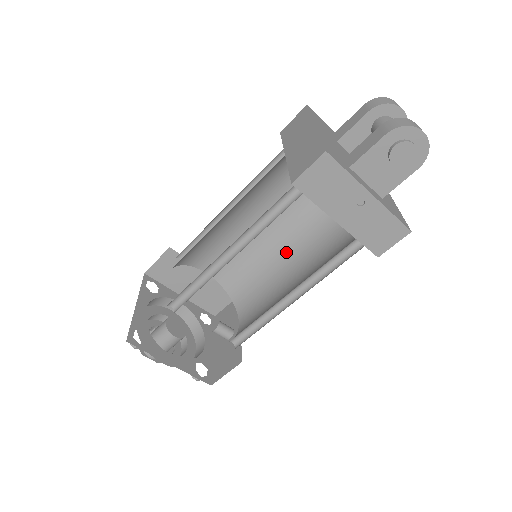
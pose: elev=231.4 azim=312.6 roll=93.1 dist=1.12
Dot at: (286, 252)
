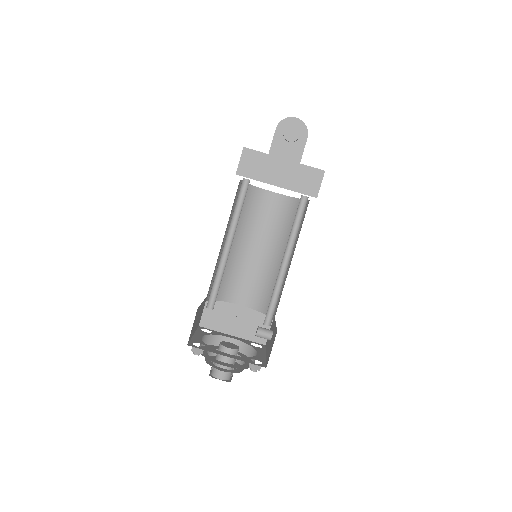
Dot at: occluded
